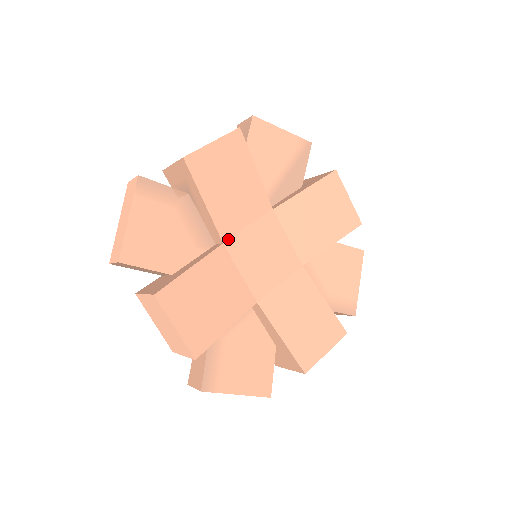
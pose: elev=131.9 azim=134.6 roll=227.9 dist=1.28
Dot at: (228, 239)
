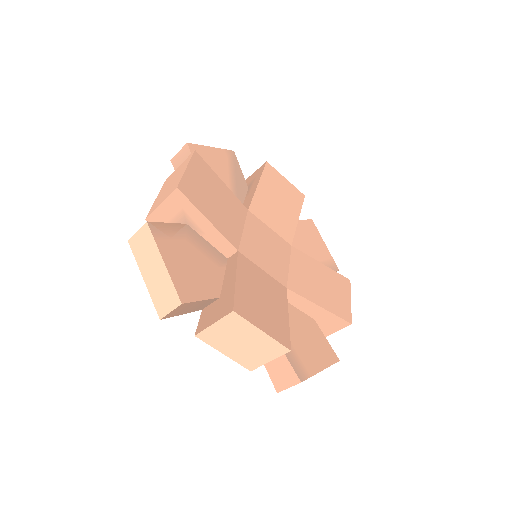
Dot at: (238, 246)
